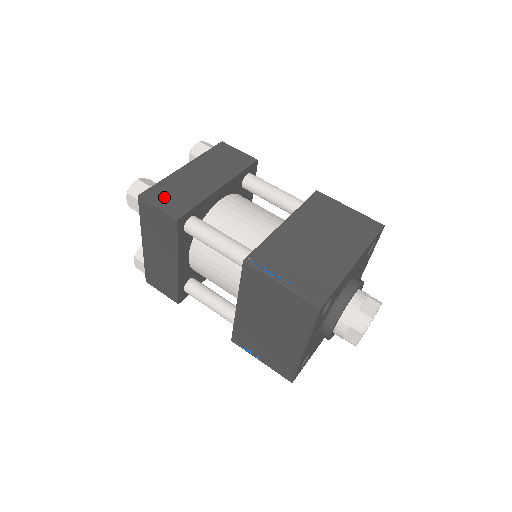
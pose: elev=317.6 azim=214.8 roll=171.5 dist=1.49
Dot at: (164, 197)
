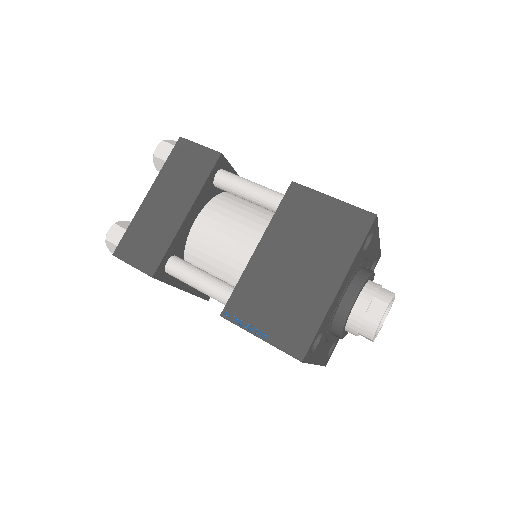
Dot at: occluded
